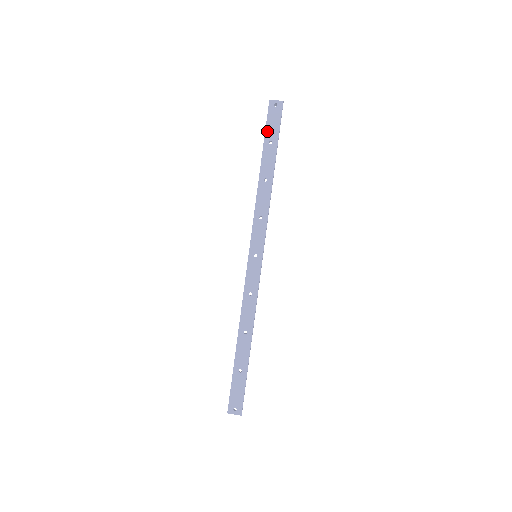
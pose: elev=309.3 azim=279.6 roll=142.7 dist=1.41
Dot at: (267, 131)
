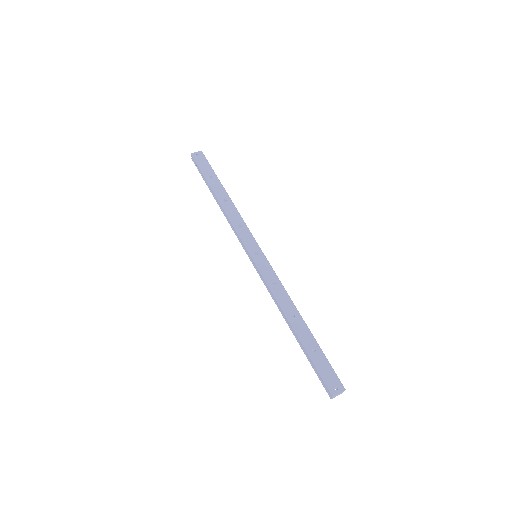
Dot at: (203, 171)
